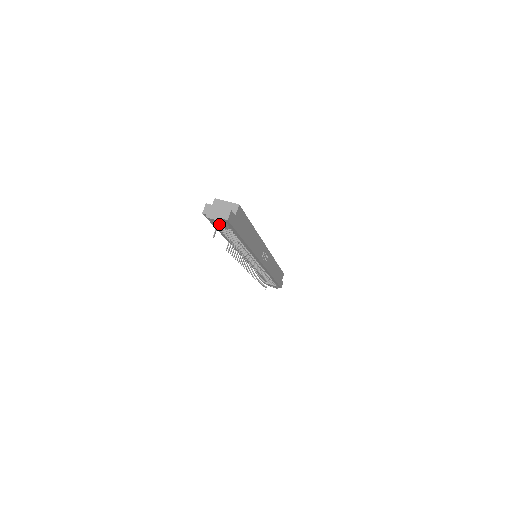
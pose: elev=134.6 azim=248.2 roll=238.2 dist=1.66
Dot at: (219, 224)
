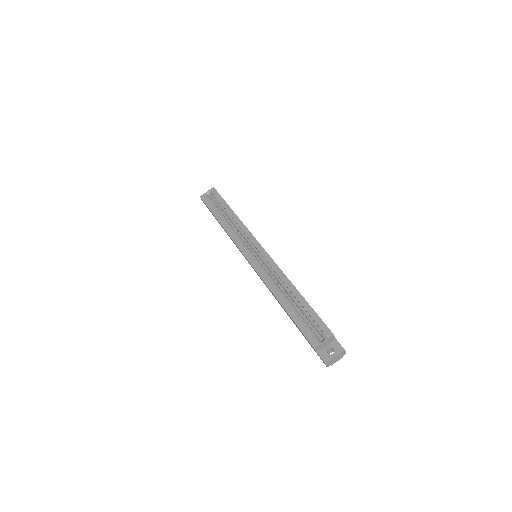
Dot at: (331, 352)
